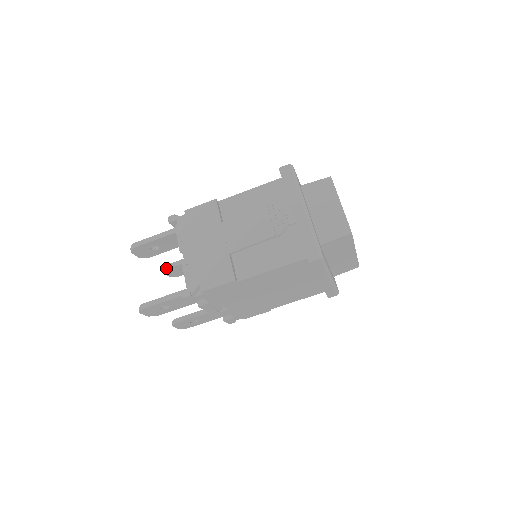
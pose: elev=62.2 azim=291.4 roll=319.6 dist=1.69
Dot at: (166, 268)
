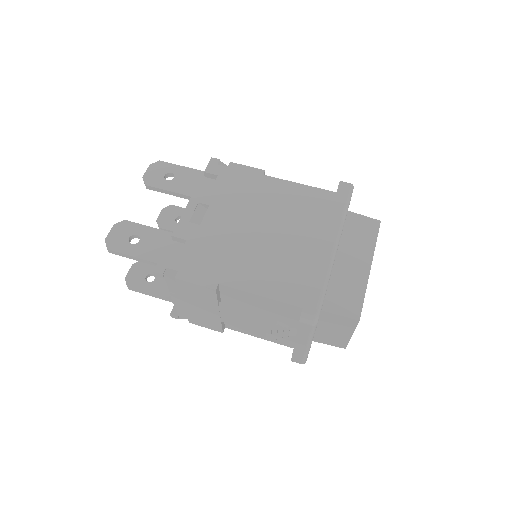
Dot at: occluded
